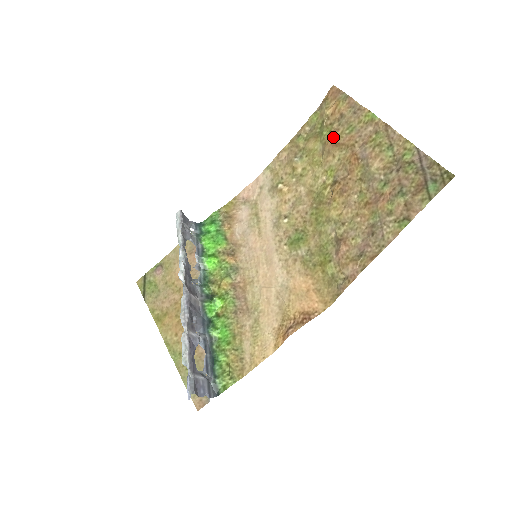
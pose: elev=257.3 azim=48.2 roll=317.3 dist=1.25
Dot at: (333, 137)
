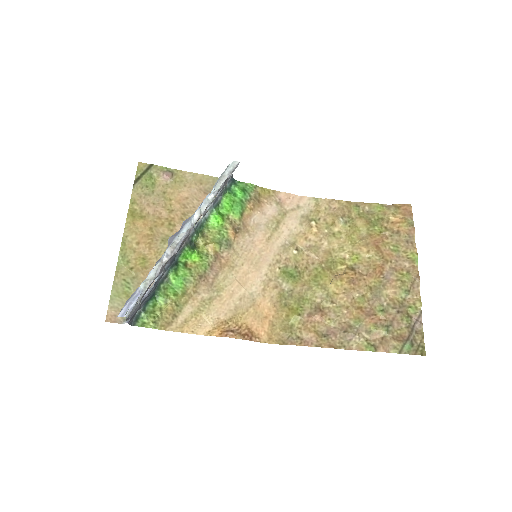
Dot at: (380, 239)
